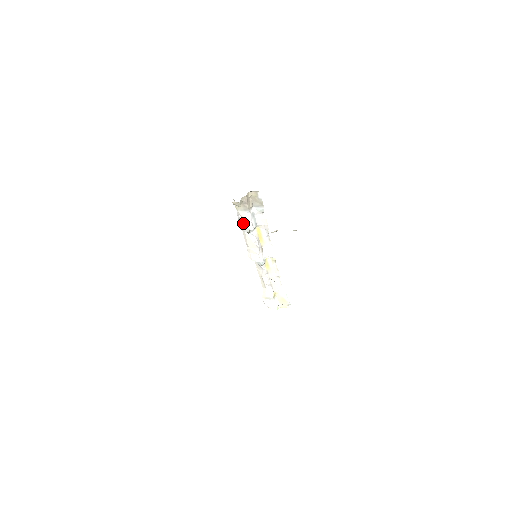
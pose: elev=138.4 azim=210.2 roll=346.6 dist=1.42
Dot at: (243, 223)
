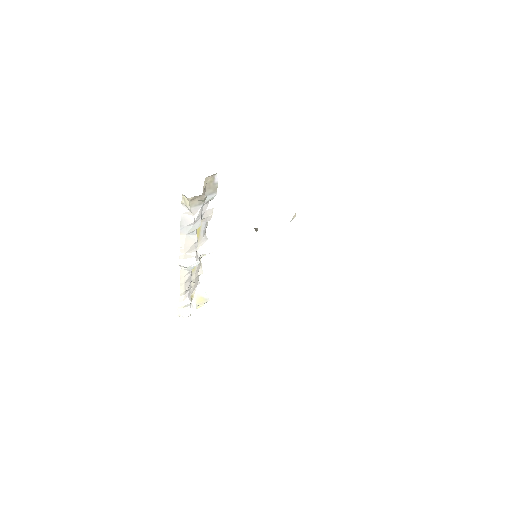
Dot at: (191, 223)
